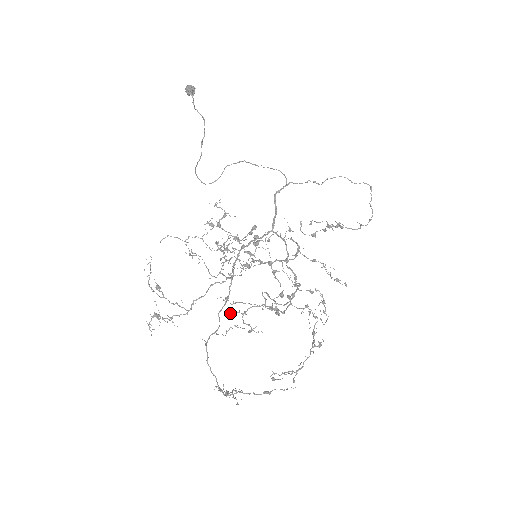
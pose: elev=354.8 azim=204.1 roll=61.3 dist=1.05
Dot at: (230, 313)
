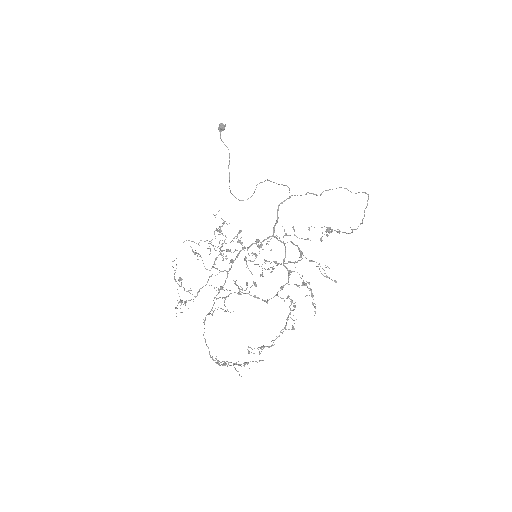
Dot at: (217, 298)
